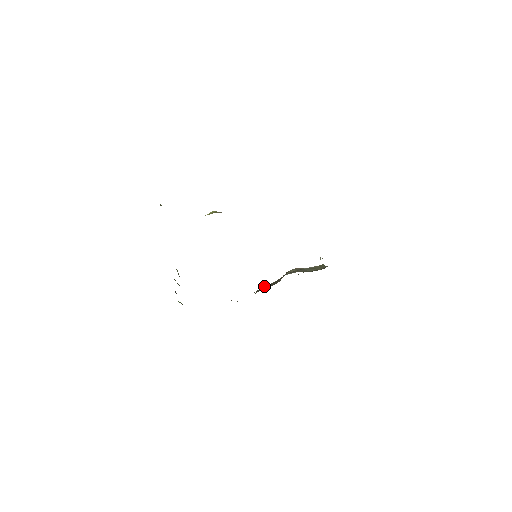
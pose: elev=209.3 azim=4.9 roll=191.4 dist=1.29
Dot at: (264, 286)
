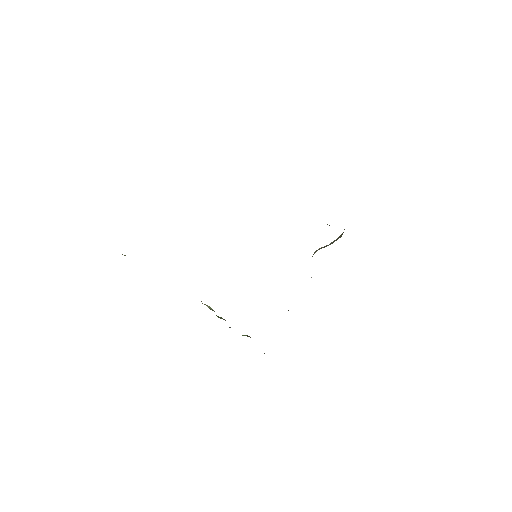
Dot at: occluded
